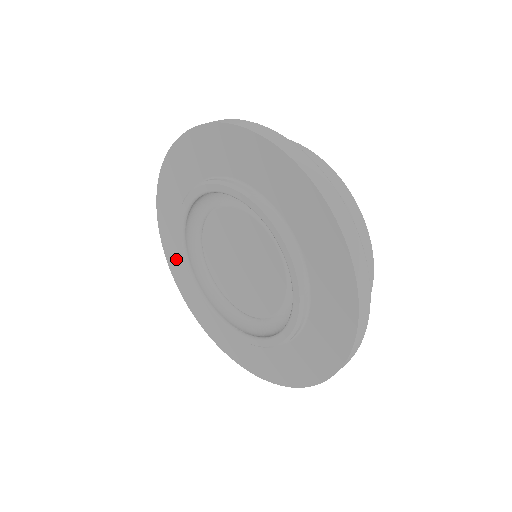
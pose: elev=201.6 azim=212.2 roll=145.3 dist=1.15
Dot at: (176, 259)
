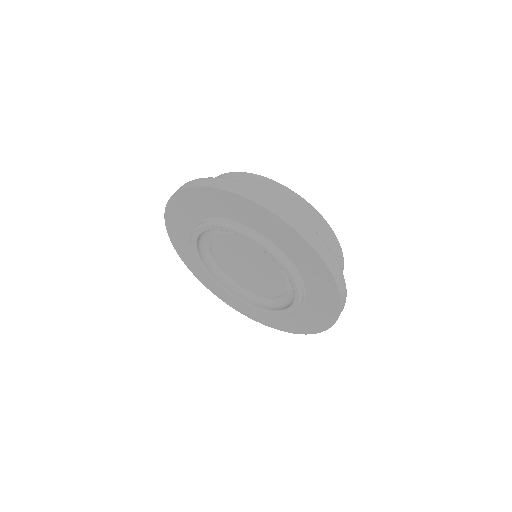
Dot at: (195, 266)
